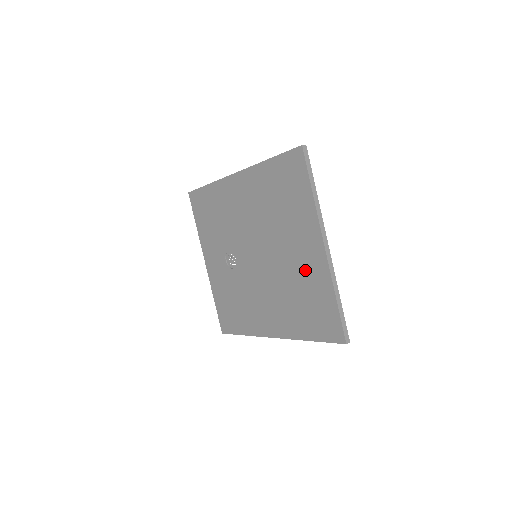
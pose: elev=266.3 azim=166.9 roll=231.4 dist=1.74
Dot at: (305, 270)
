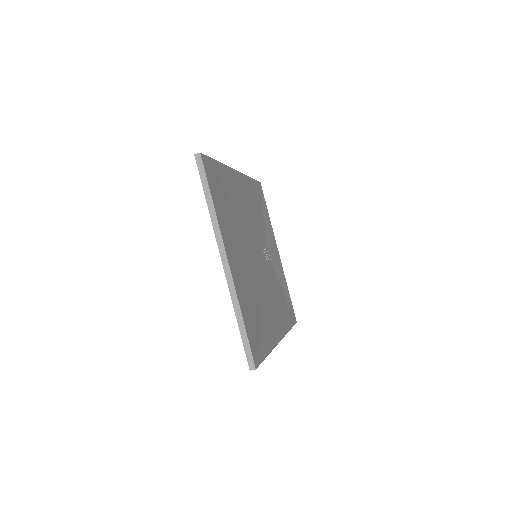
Dot at: occluded
